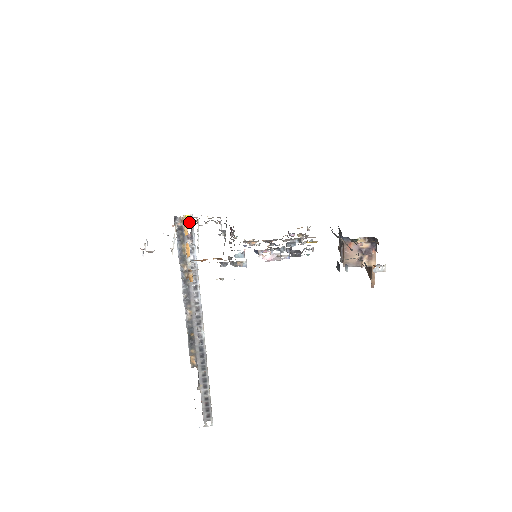
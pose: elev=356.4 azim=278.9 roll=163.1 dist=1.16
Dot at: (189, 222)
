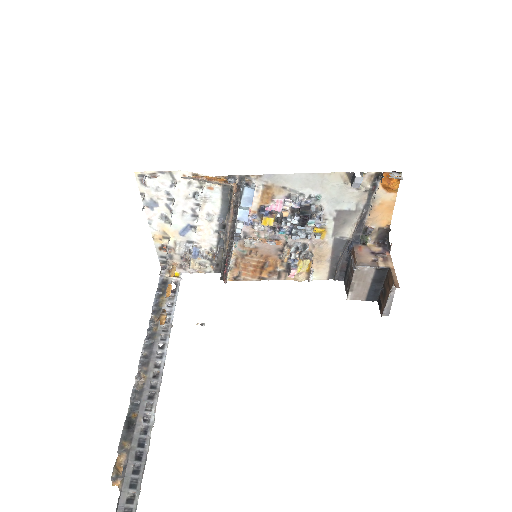
Dot at: (176, 278)
